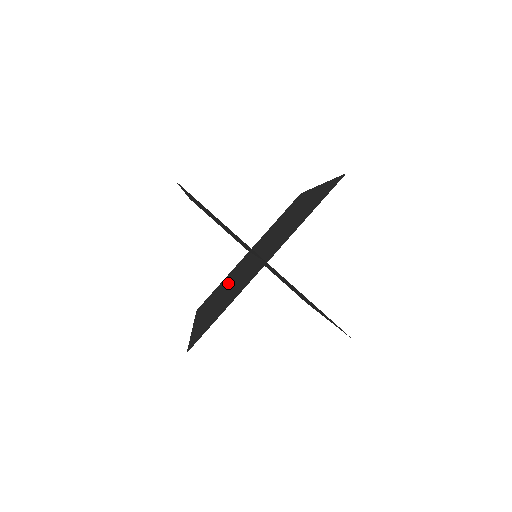
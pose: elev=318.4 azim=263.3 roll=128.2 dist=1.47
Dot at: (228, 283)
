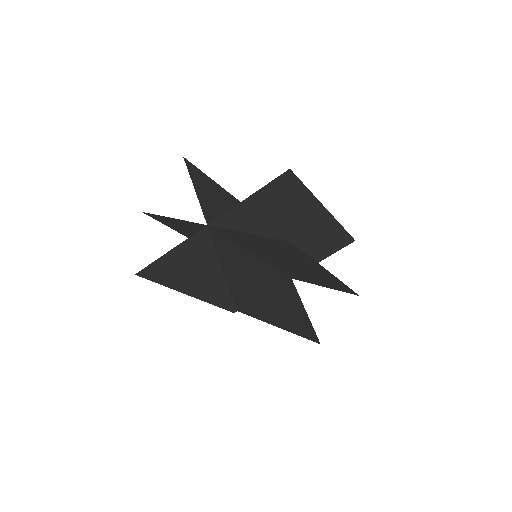
Dot at: occluded
